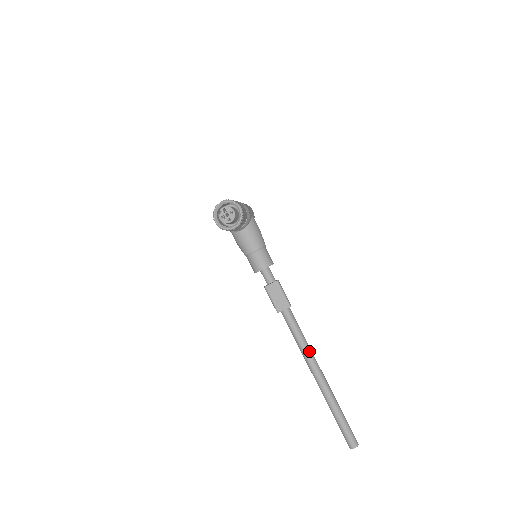
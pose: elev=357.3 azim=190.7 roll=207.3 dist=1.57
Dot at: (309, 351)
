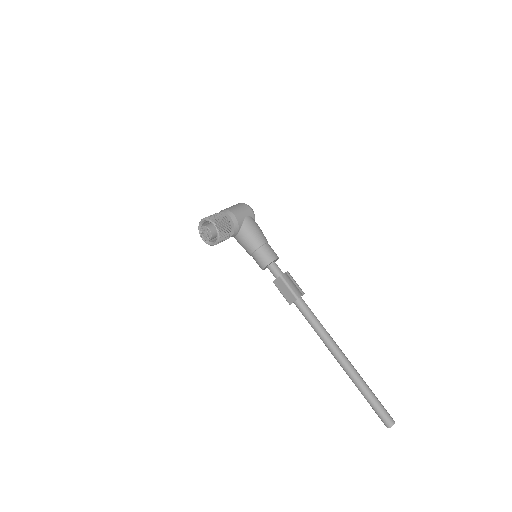
Dot at: (326, 338)
